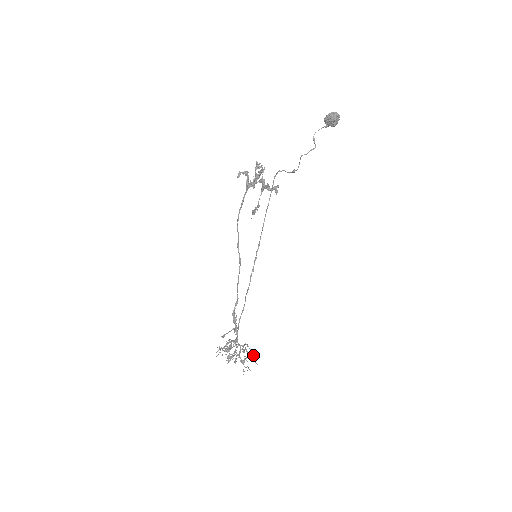
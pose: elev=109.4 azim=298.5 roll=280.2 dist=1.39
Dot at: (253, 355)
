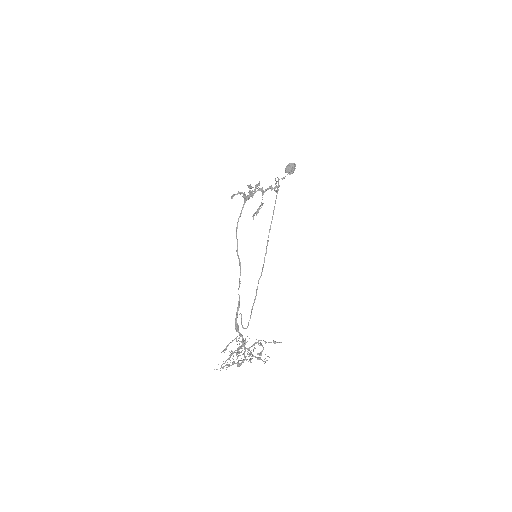
Dot at: (271, 342)
